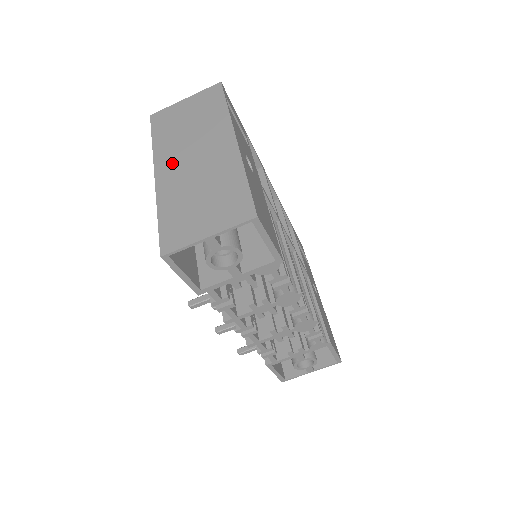
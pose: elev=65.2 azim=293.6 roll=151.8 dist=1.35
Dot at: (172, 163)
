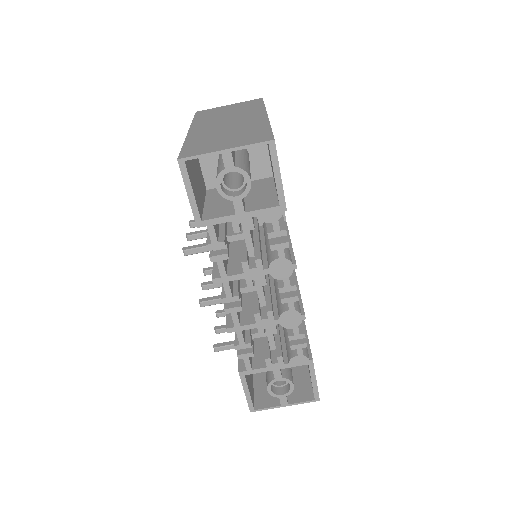
Dot at: (207, 126)
